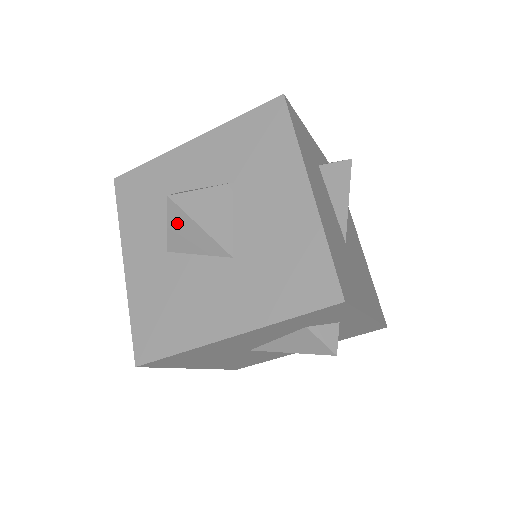
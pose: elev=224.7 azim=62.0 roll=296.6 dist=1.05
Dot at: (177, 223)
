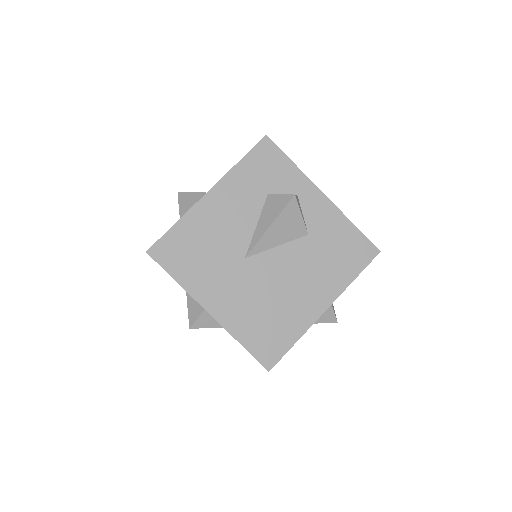
Dot at: (184, 203)
